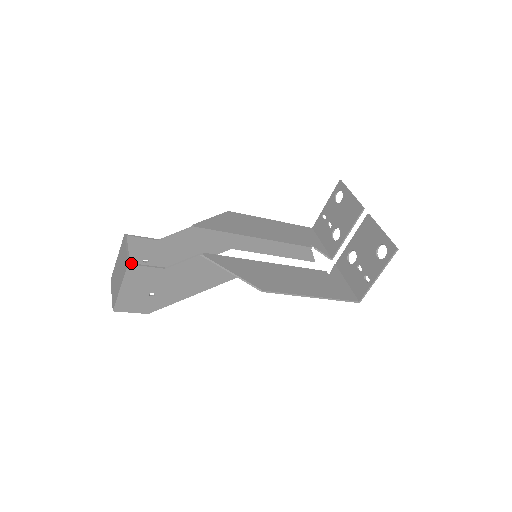
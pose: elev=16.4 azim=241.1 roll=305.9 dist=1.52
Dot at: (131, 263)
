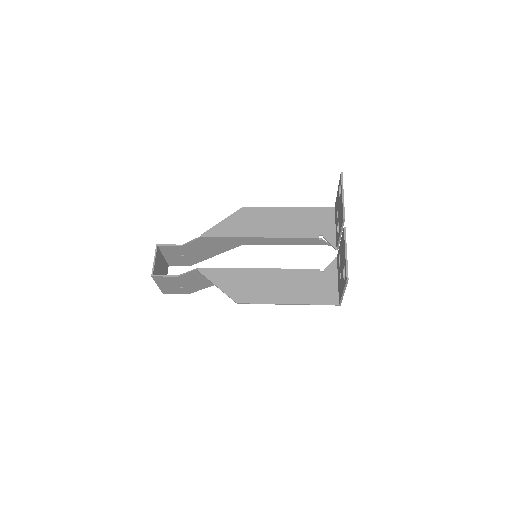
Dot at: (154, 275)
